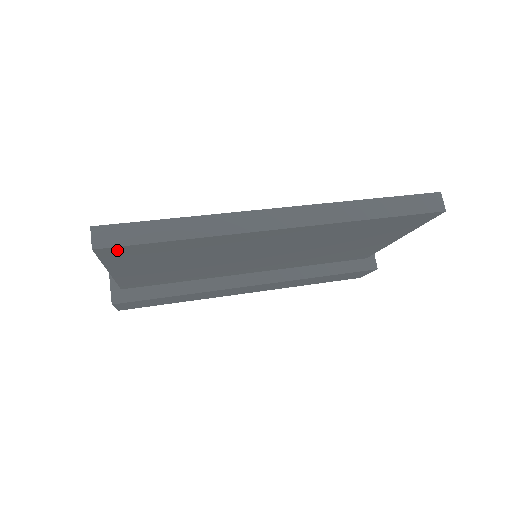
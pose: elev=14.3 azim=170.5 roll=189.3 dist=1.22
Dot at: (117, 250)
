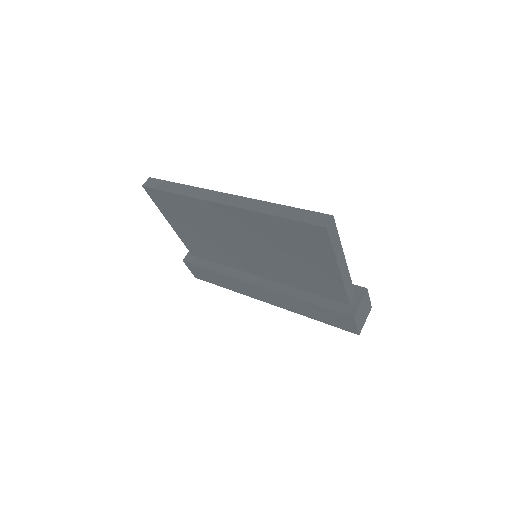
Dot at: (154, 192)
